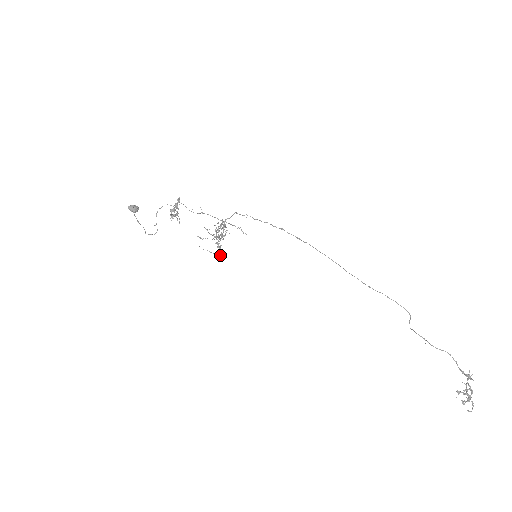
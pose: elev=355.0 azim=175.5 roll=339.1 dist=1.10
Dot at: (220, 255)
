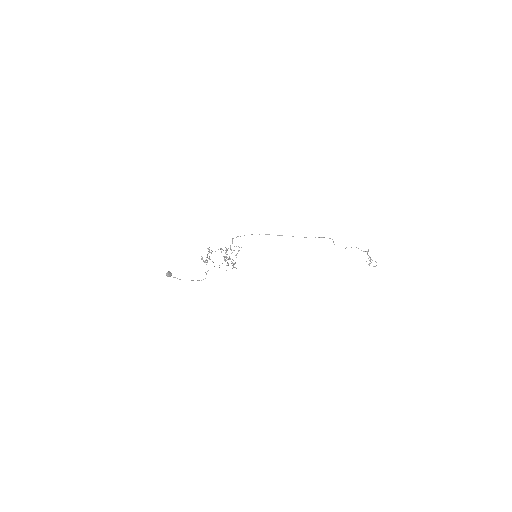
Dot at: occluded
